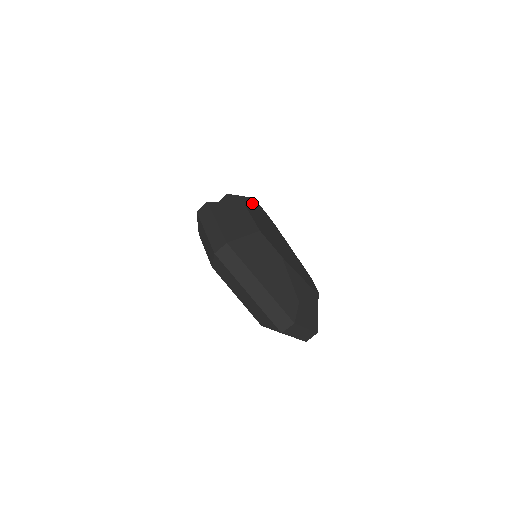
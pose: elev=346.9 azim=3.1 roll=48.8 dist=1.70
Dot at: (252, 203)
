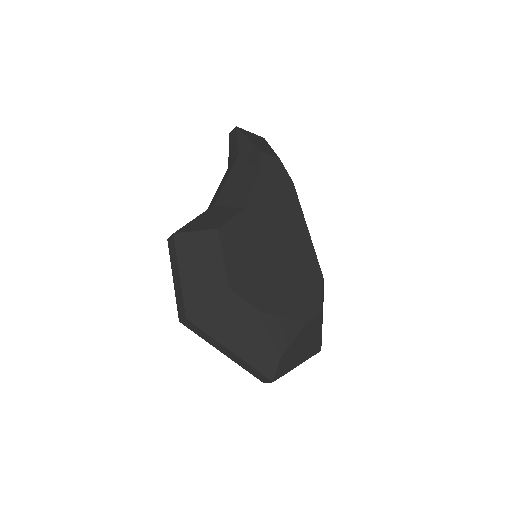
Dot at: (257, 163)
